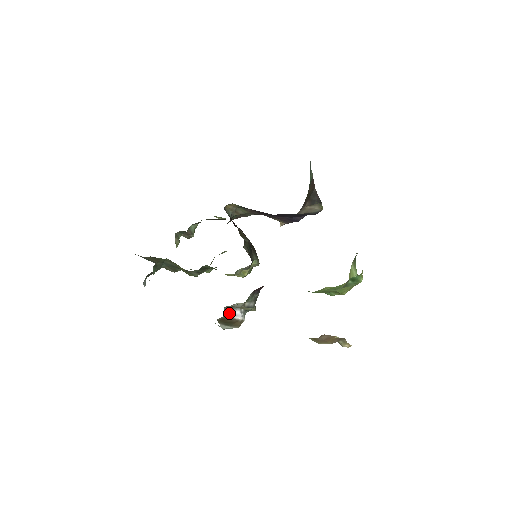
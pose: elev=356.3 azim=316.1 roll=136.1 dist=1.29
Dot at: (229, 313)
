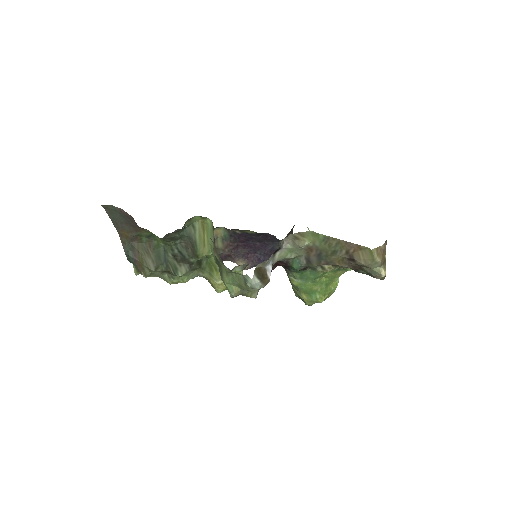
Dot at: (268, 262)
